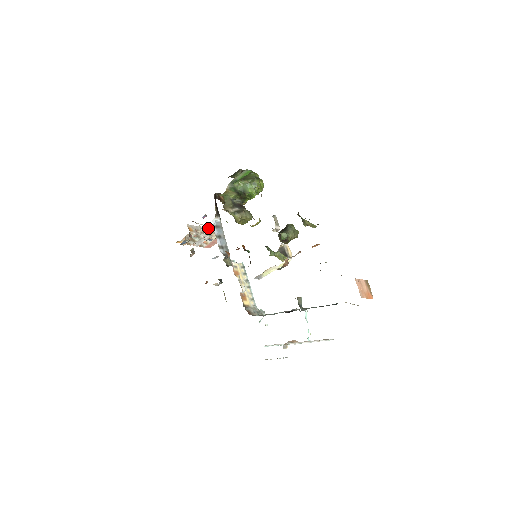
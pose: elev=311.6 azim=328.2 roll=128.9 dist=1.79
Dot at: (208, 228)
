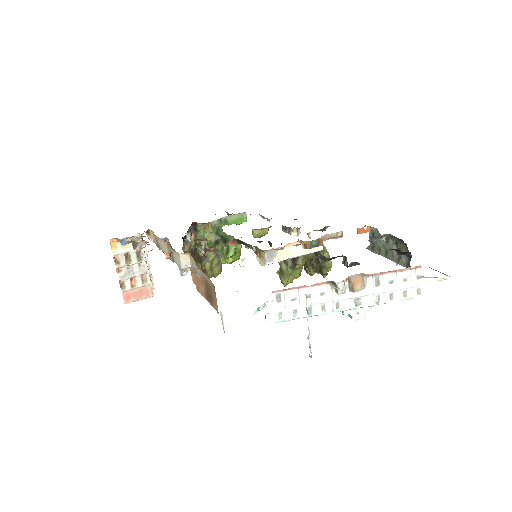
Dot at: occluded
